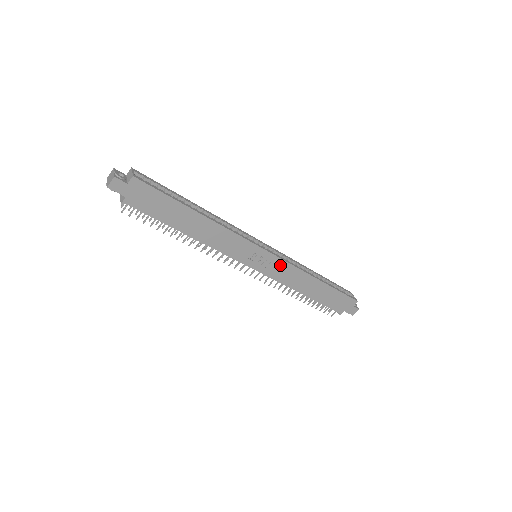
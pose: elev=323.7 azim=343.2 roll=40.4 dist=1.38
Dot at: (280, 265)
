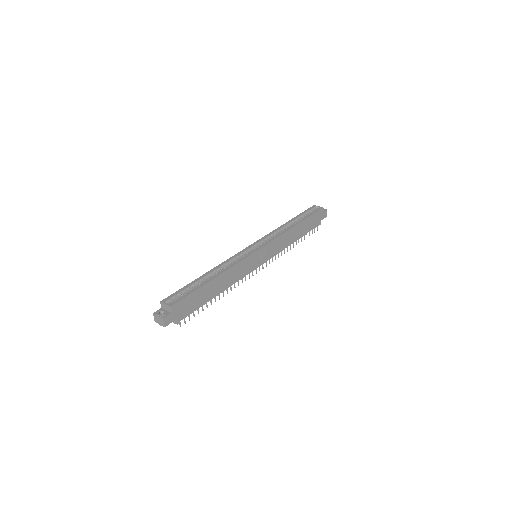
Dot at: (272, 245)
